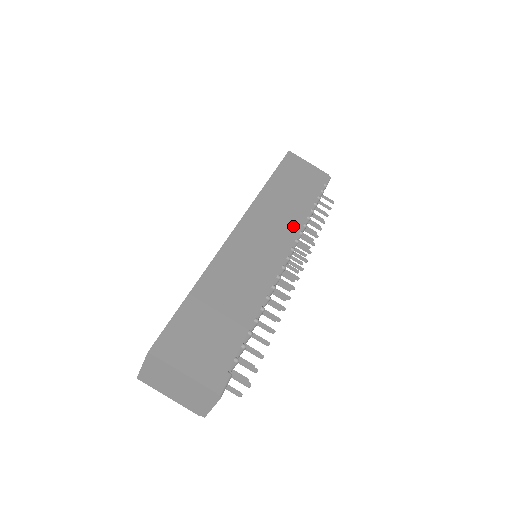
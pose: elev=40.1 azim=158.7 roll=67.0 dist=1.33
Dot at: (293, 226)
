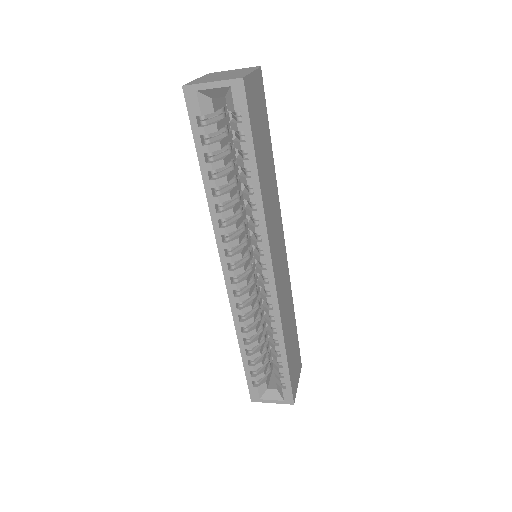
Dot at: (278, 207)
